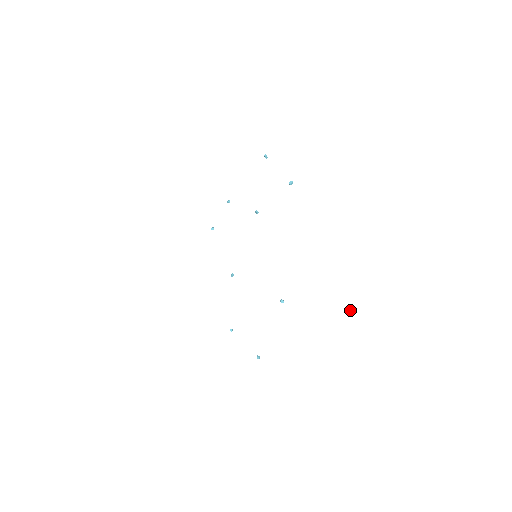
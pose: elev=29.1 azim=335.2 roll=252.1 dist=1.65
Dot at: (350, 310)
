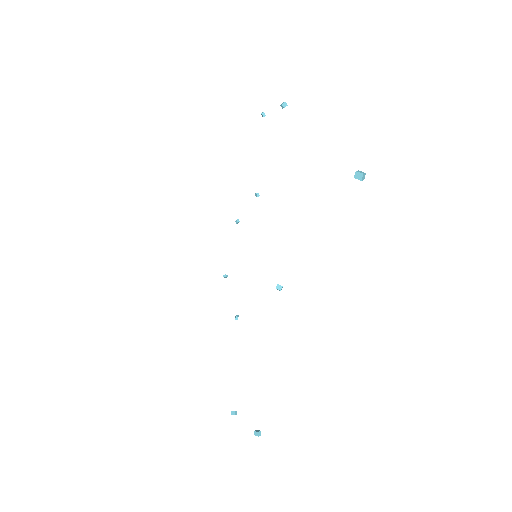
Dot at: (361, 172)
